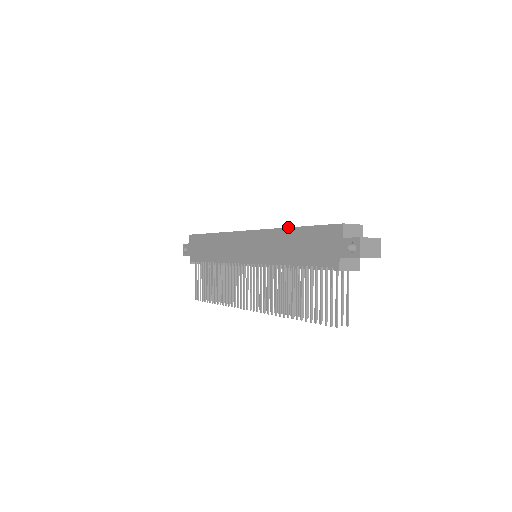
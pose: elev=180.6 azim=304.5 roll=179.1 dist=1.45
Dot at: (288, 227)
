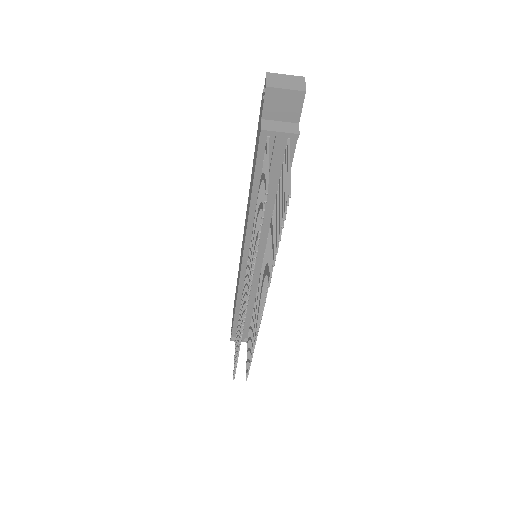
Dot at: occluded
